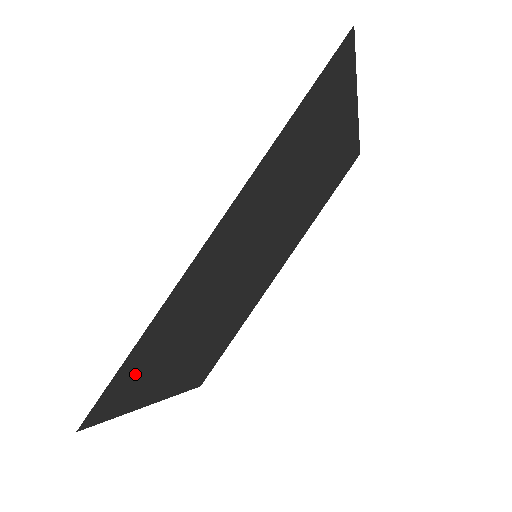
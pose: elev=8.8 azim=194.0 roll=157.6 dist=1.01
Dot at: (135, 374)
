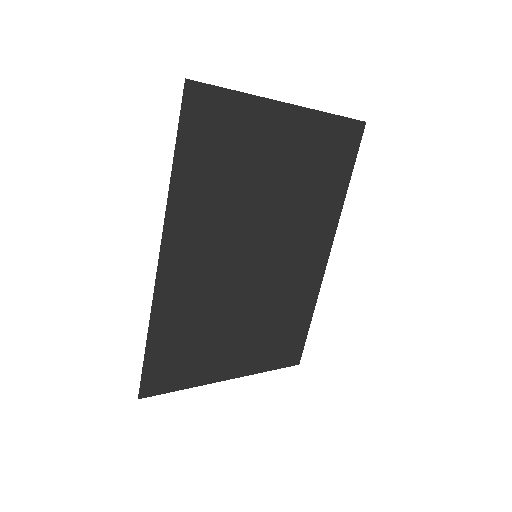
Dot at: (170, 360)
